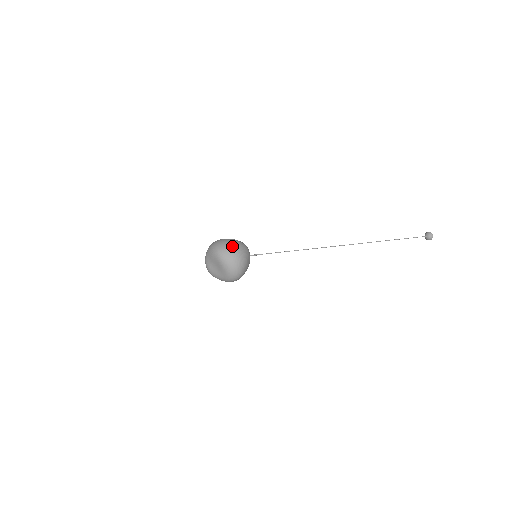
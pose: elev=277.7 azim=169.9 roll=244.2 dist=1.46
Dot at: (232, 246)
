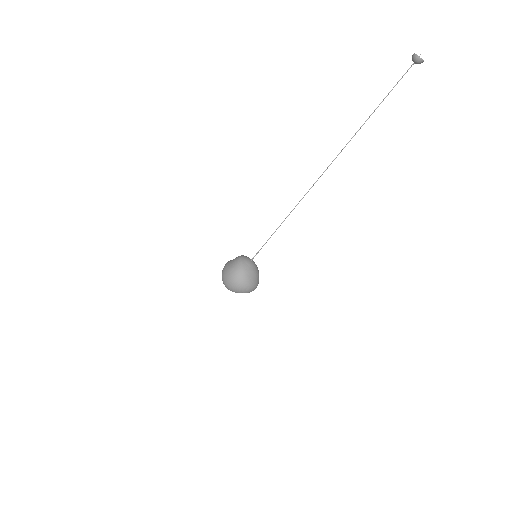
Dot at: (231, 283)
